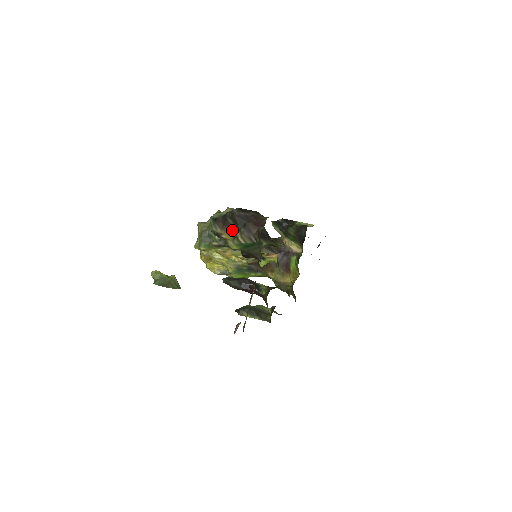
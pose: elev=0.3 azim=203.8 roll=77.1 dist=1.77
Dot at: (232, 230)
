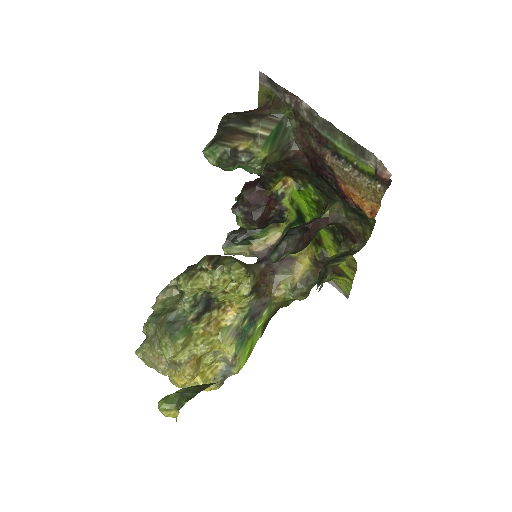
Dot at: (244, 132)
